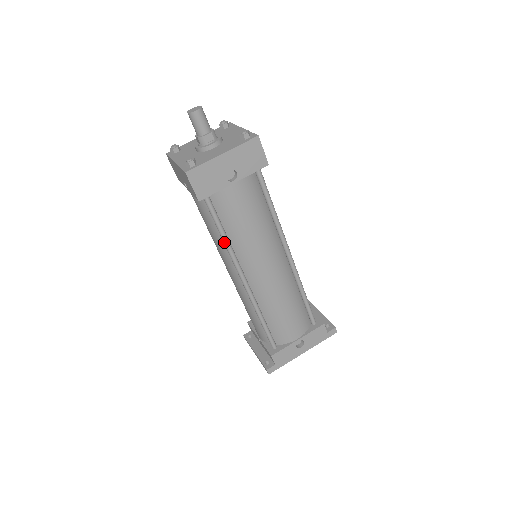
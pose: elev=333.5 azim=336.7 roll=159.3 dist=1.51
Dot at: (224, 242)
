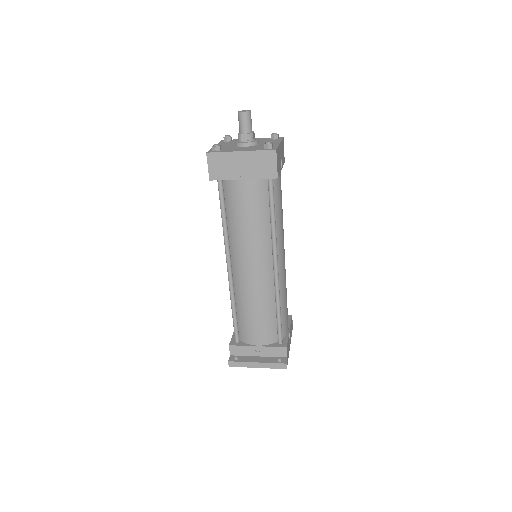
Dot at: (274, 225)
